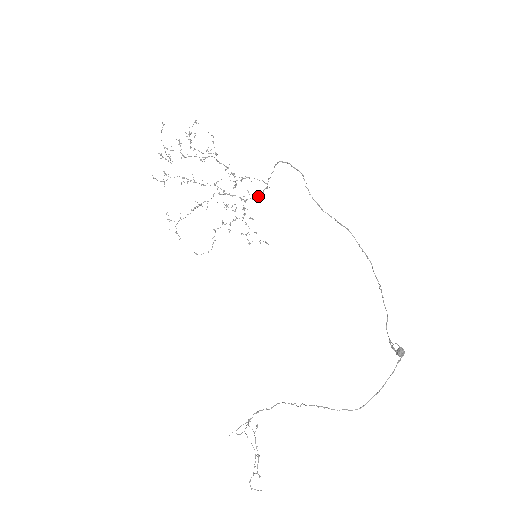
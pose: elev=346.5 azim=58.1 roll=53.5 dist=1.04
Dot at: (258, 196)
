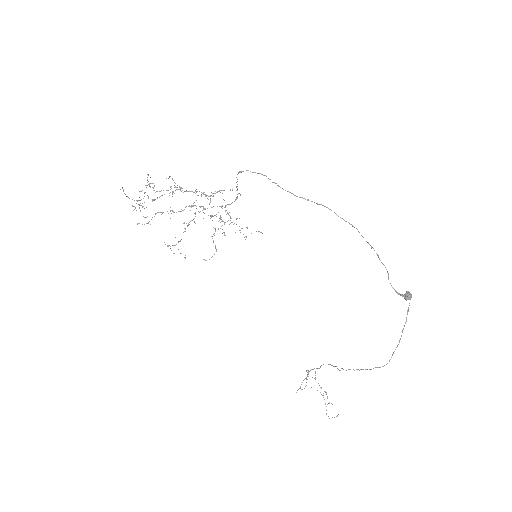
Dot at: (234, 201)
